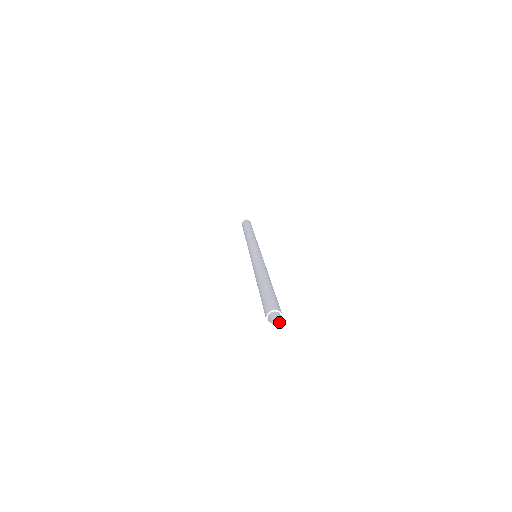
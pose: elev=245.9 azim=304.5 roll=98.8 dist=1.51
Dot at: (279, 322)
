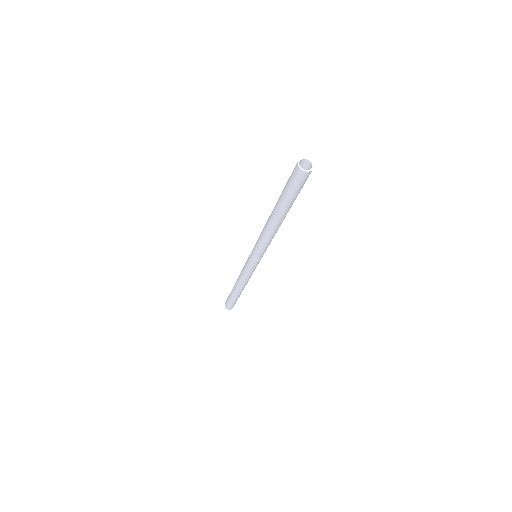
Dot at: (304, 170)
